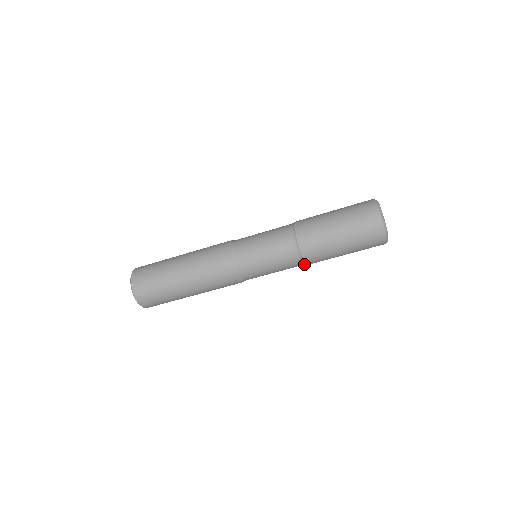
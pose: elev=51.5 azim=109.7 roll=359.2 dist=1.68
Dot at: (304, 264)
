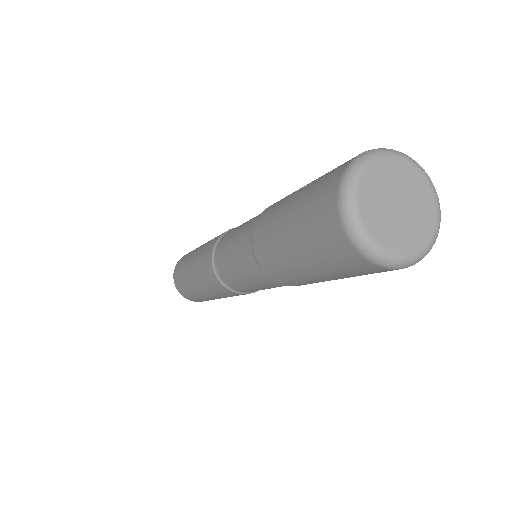
Dot at: occluded
